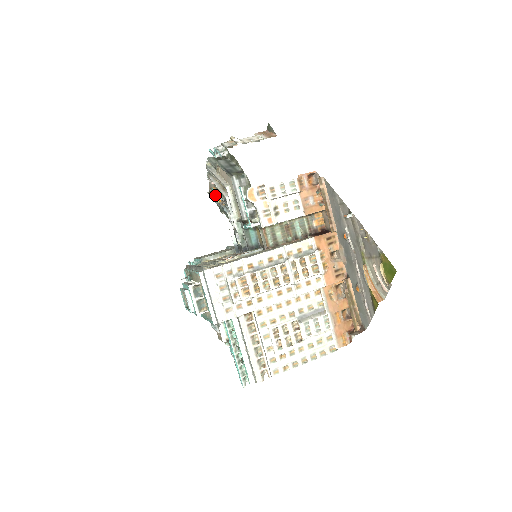
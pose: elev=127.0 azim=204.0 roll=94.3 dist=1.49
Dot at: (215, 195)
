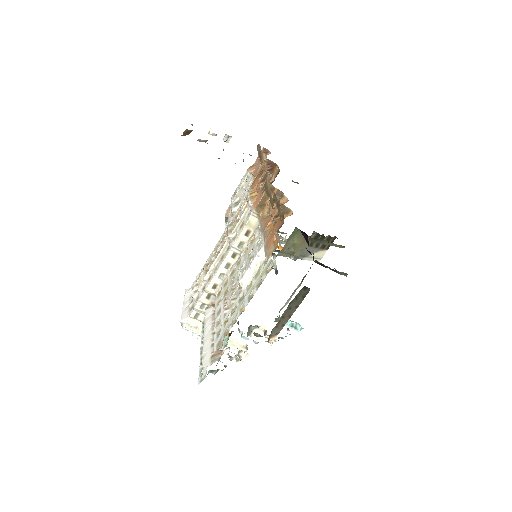
Dot at: occluded
